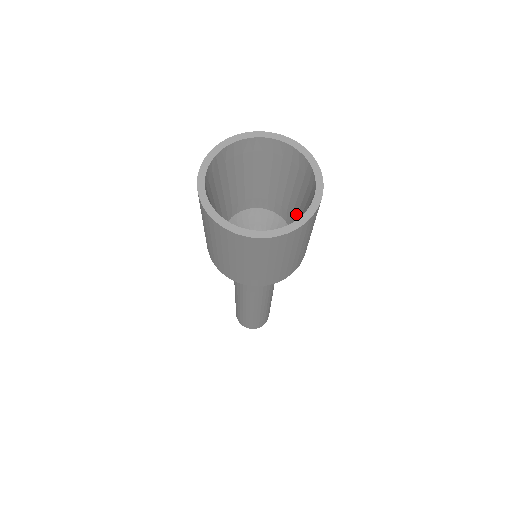
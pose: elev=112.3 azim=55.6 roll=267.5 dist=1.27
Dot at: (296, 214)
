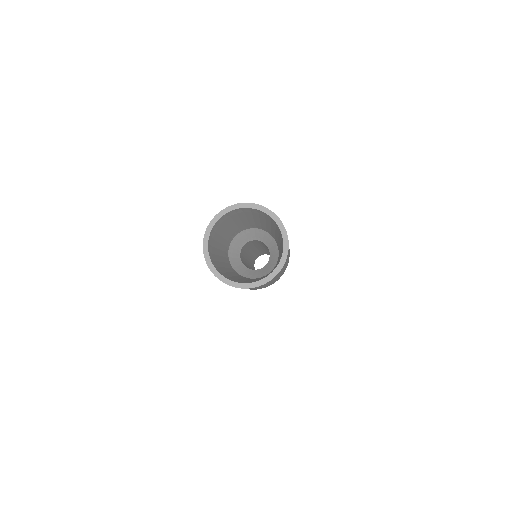
Dot at: (259, 224)
